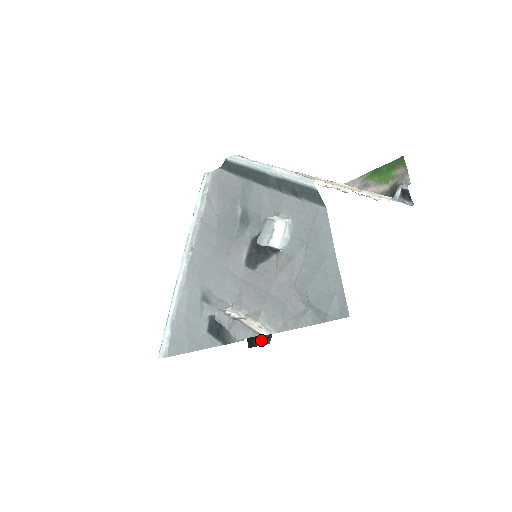
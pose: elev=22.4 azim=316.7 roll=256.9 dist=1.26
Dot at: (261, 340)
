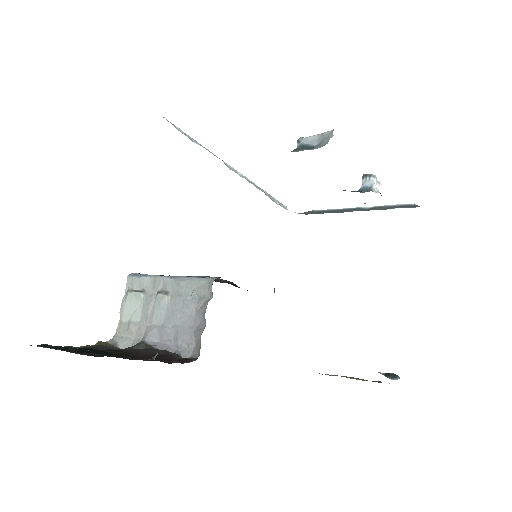
Dot at: (71, 351)
